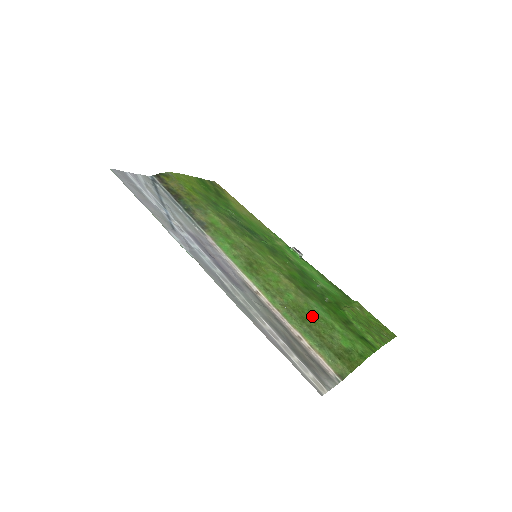
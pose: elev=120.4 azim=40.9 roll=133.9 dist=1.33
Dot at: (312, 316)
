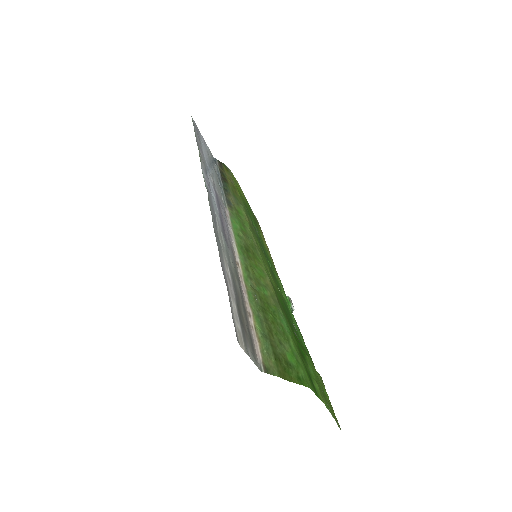
Dot at: (274, 317)
